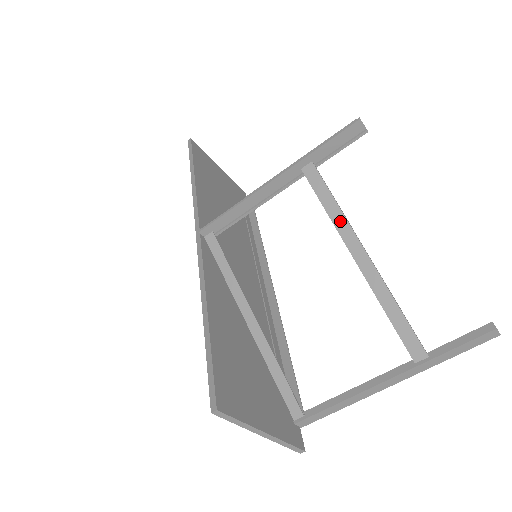
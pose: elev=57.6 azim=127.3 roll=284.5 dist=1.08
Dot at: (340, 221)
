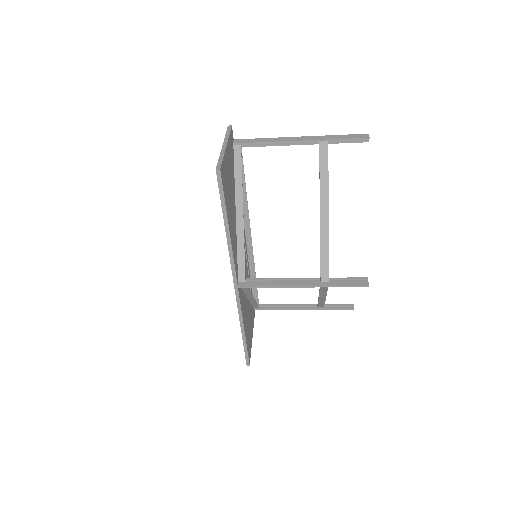
Dot at: (324, 293)
